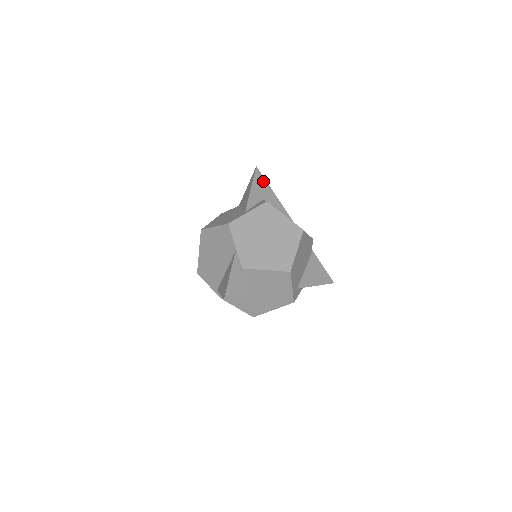
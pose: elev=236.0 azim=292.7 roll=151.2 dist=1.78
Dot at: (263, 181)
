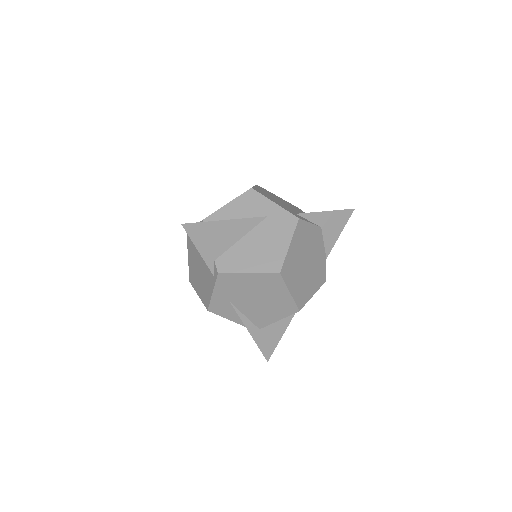
Dot at: occluded
